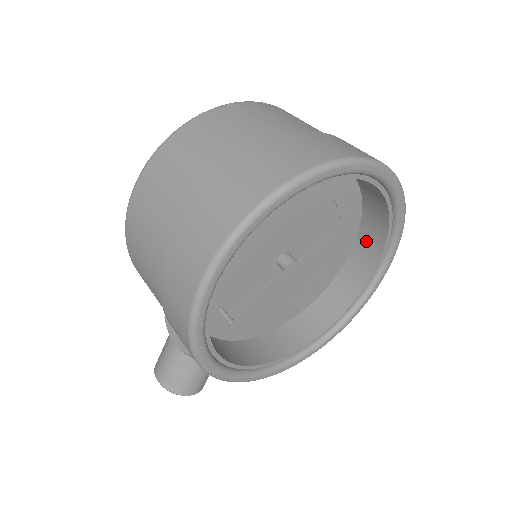
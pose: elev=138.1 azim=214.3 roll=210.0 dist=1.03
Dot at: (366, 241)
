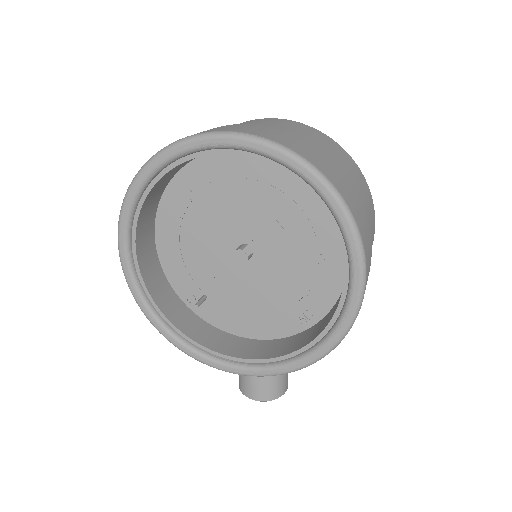
Dot at: occluded
